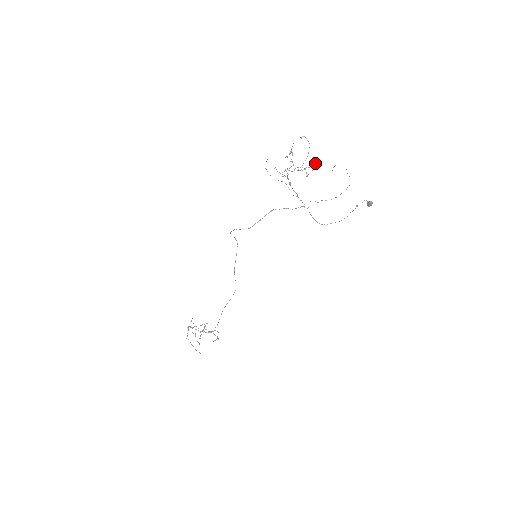
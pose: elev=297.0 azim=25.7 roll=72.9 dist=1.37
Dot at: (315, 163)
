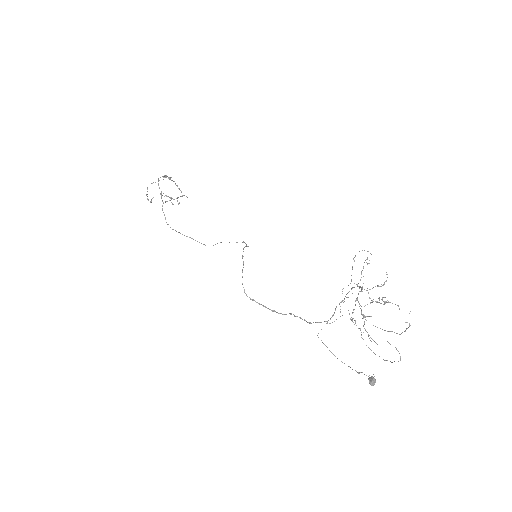
Dot at: occluded
